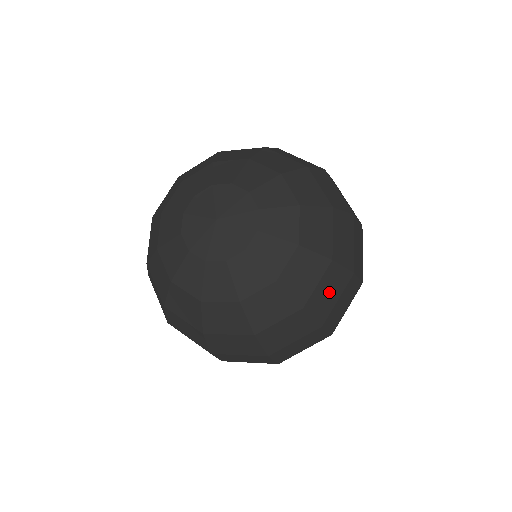
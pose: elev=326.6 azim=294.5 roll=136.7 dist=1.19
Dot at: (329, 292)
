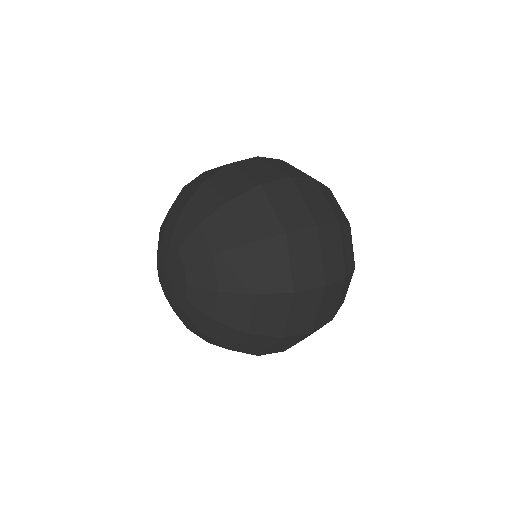
Dot at: occluded
